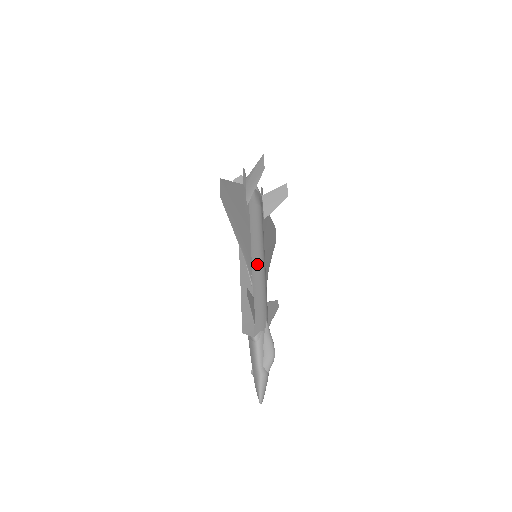
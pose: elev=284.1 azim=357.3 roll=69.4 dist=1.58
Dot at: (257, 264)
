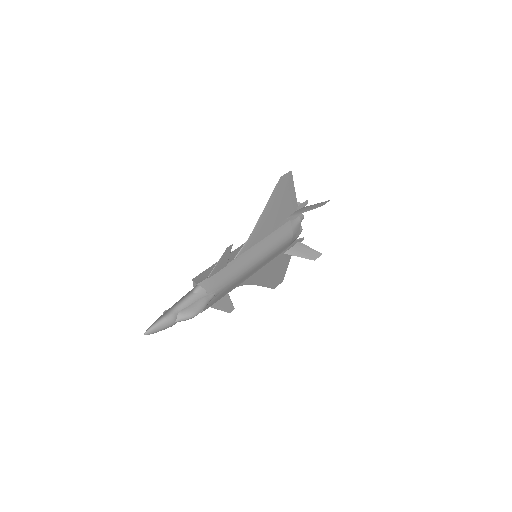
Dot at: (252, 255)
